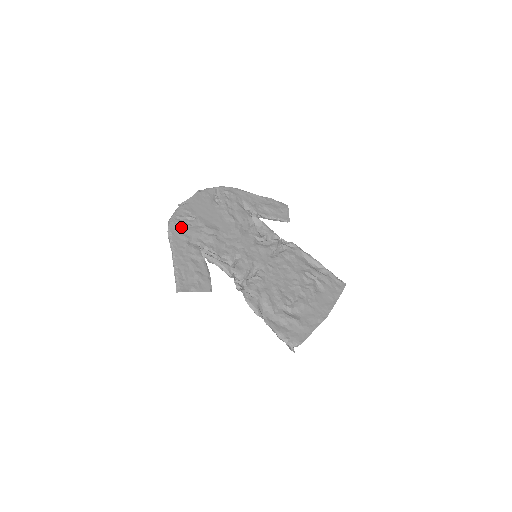
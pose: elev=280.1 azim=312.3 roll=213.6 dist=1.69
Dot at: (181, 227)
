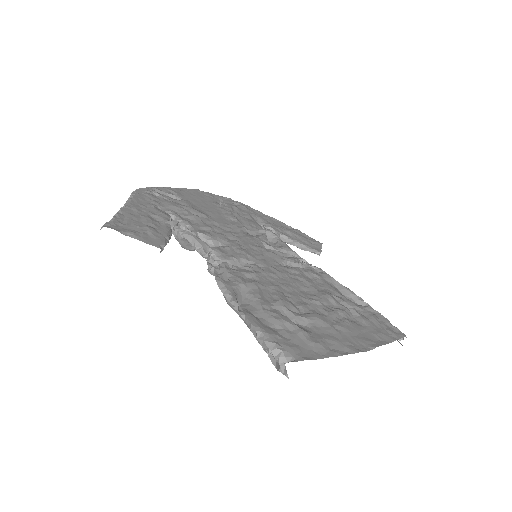
Dot at: (155, 196)
